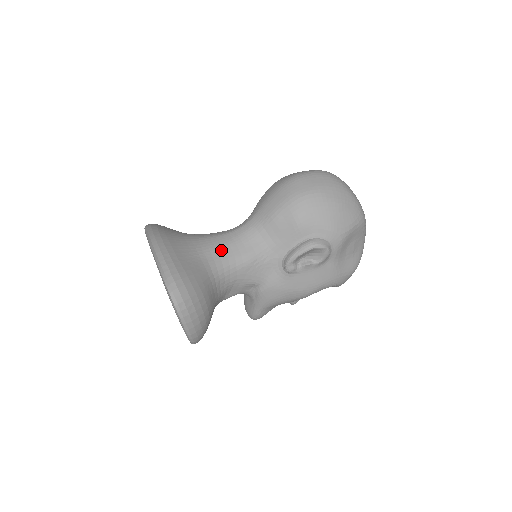
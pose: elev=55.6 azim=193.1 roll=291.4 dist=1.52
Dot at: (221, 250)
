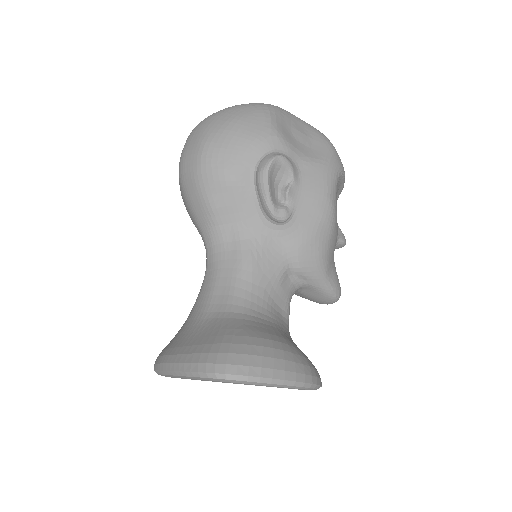
Dot at: (217, 290)
